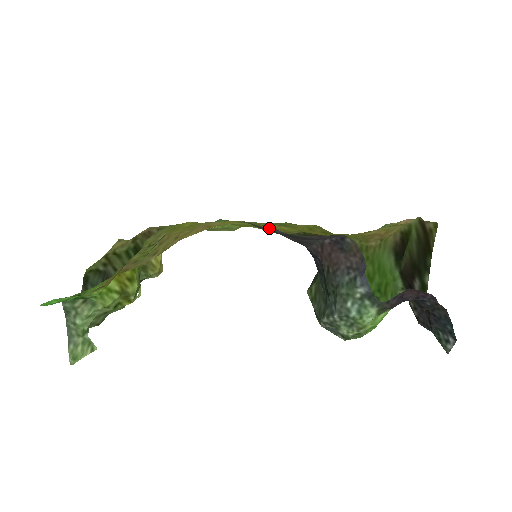
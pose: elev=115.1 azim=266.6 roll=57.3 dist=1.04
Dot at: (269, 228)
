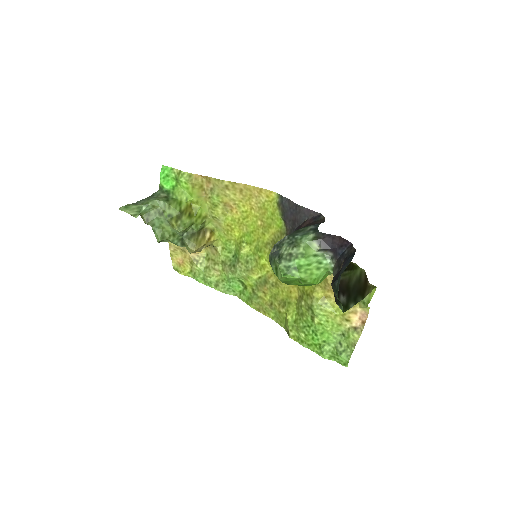
Dot at: (287, 200)
